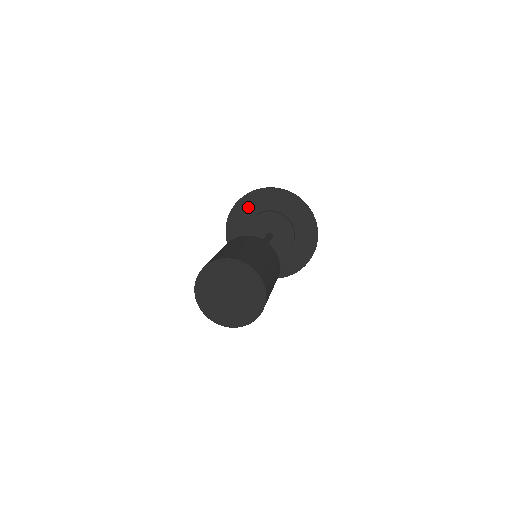
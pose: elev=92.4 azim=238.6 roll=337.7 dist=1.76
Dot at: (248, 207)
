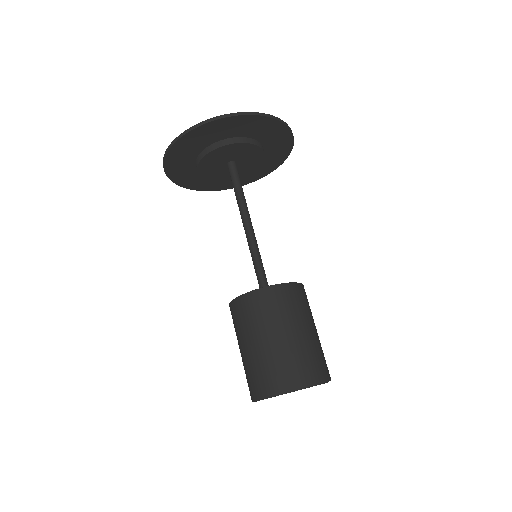
Dot at: (180, 162)
